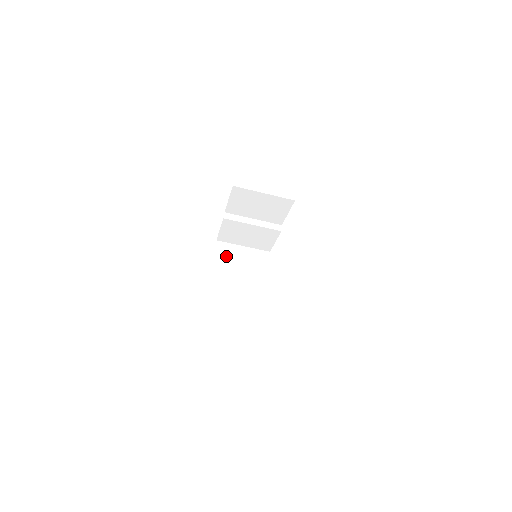
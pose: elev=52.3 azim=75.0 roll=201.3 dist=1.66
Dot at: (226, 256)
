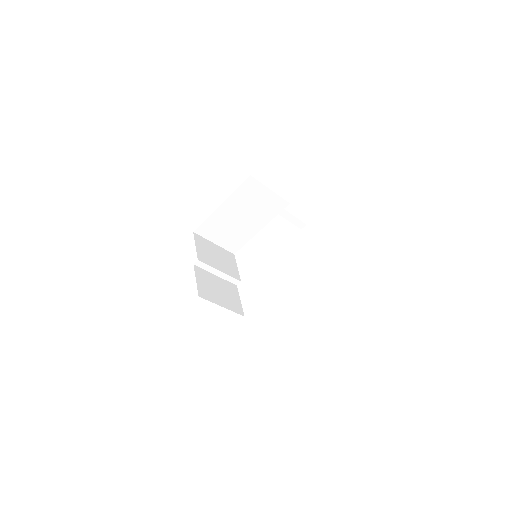
Dot at: (248, 193)
